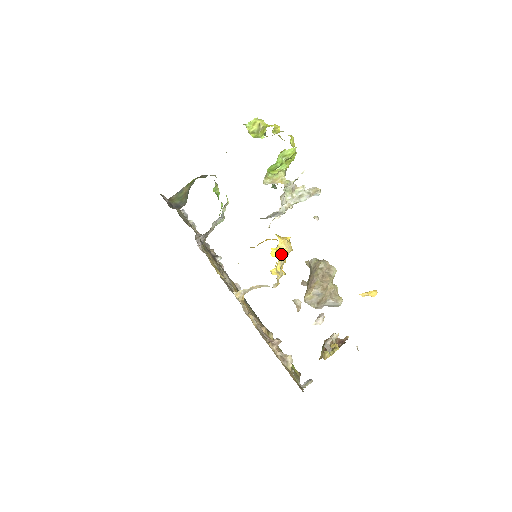
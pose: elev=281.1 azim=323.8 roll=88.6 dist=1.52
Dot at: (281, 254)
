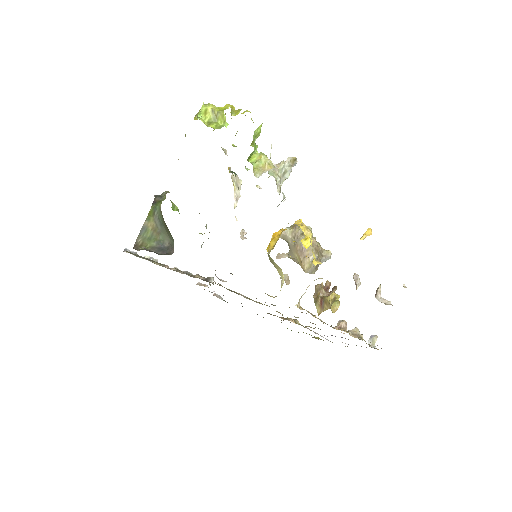
Dot at: (311, 241)
